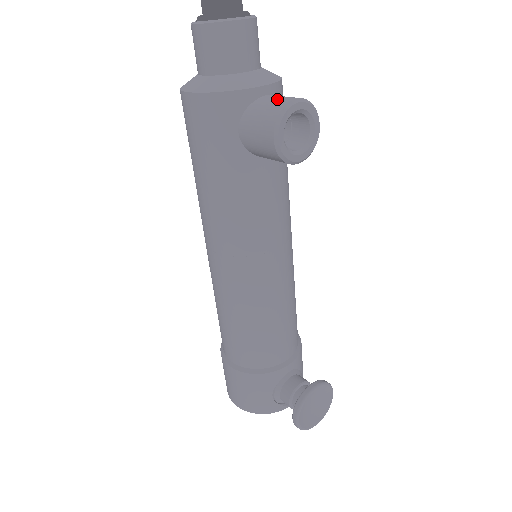
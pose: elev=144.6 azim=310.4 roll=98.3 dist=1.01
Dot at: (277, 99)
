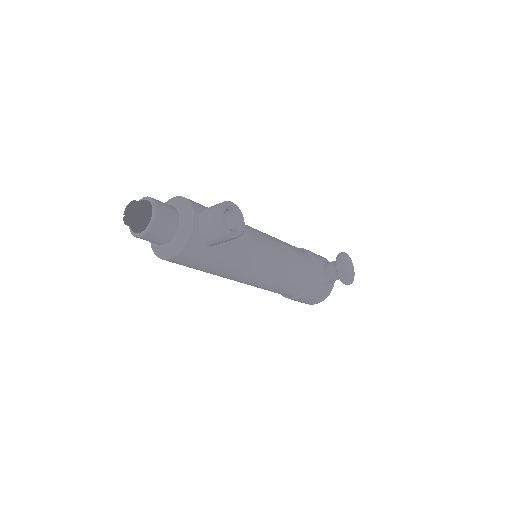
Dot at: (210, 221)
